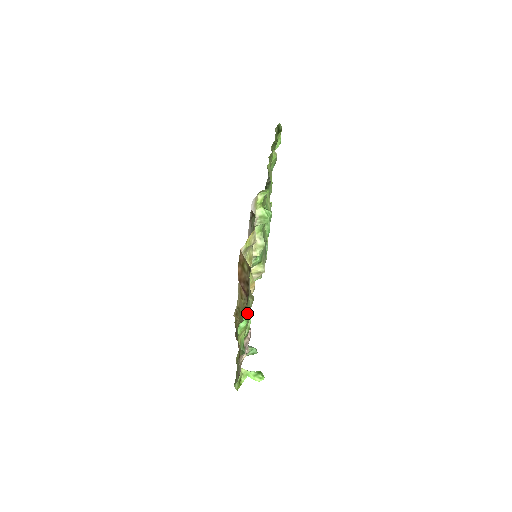
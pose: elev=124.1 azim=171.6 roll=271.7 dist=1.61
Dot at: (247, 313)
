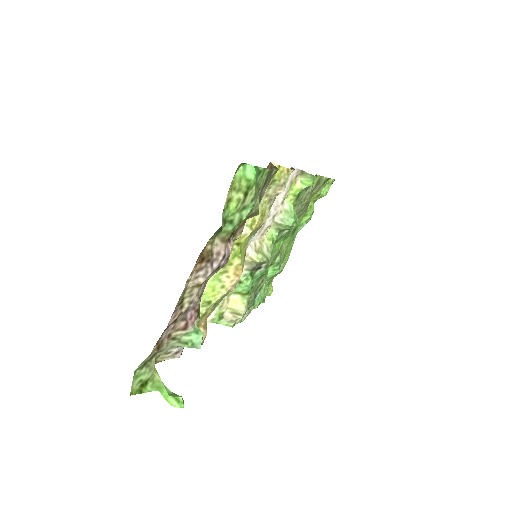
Dot at: (257, 181)
